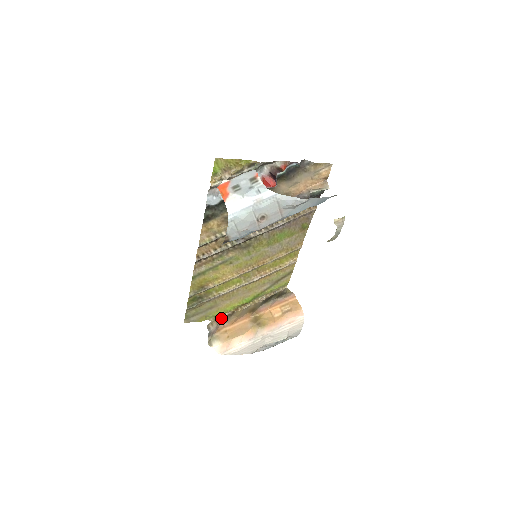
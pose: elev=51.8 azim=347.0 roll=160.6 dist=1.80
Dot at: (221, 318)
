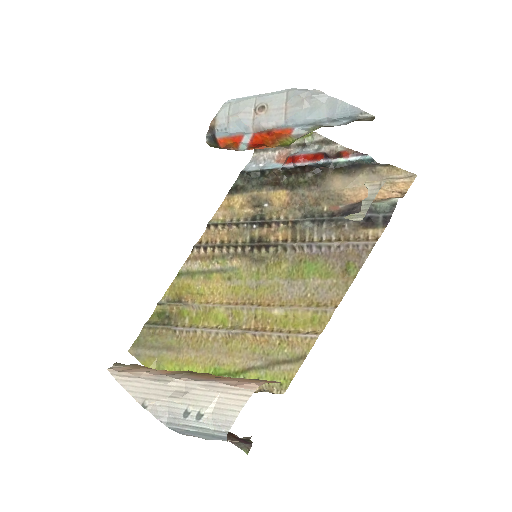
Dot at: occluded
